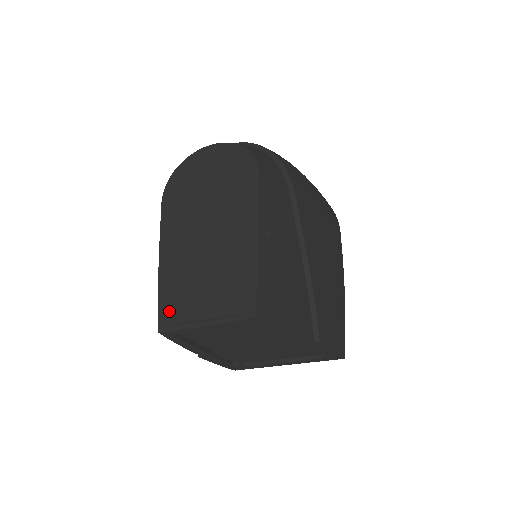
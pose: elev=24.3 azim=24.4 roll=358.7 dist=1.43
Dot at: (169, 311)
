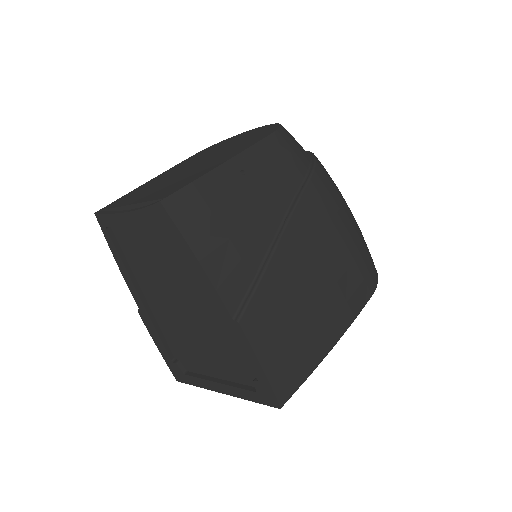
Dot at: (117, 202)
